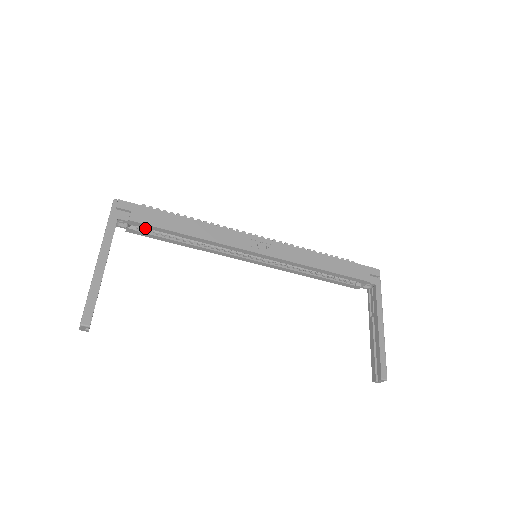
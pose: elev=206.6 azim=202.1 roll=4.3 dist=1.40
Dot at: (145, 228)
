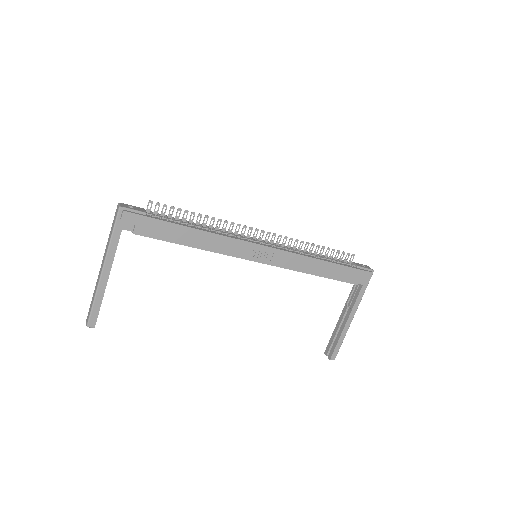
Dot at: occluded
